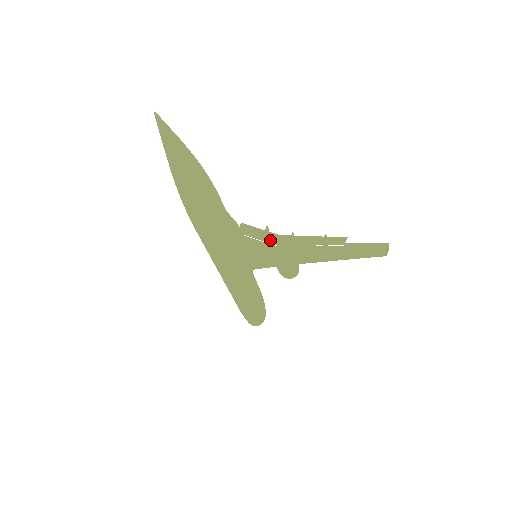
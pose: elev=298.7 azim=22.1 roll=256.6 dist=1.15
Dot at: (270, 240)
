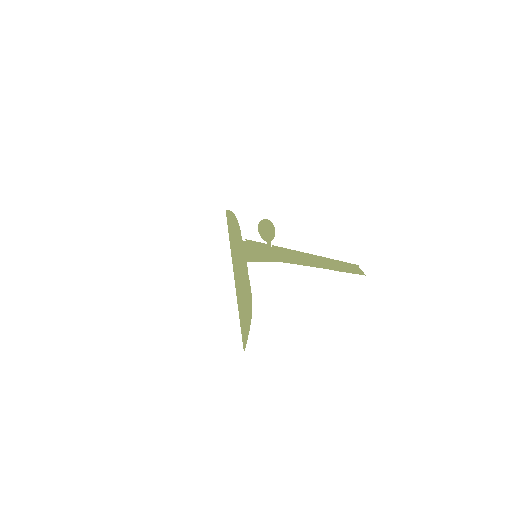
Dot at: occluded
